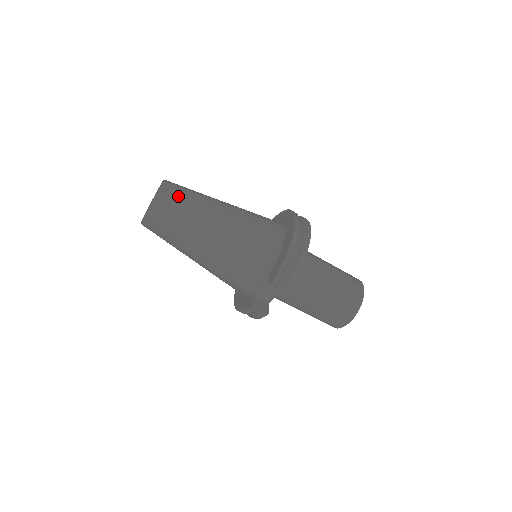
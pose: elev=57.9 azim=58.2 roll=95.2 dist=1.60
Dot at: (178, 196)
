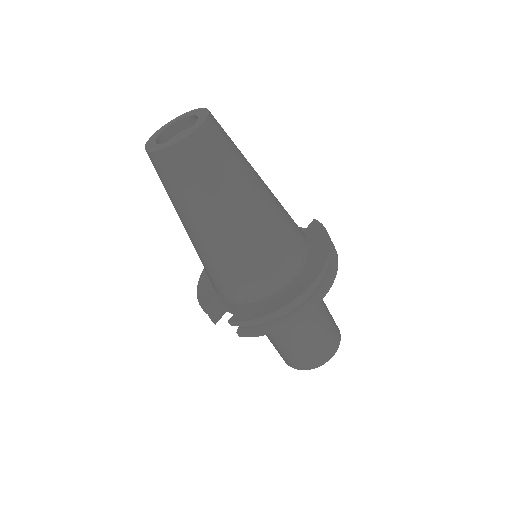
Dot at: (203, 162)
